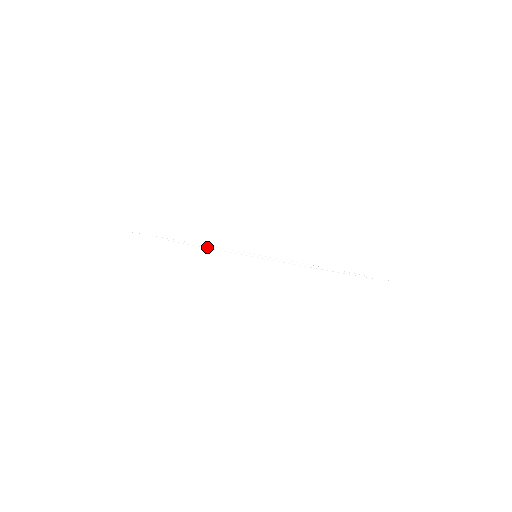
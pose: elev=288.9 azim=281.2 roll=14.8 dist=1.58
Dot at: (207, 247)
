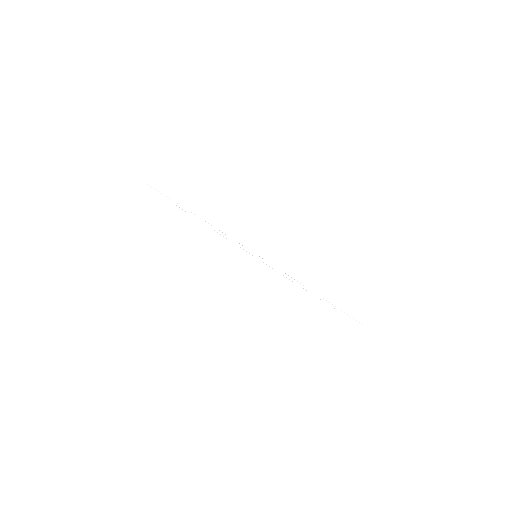
Dot at: (211, 226)
